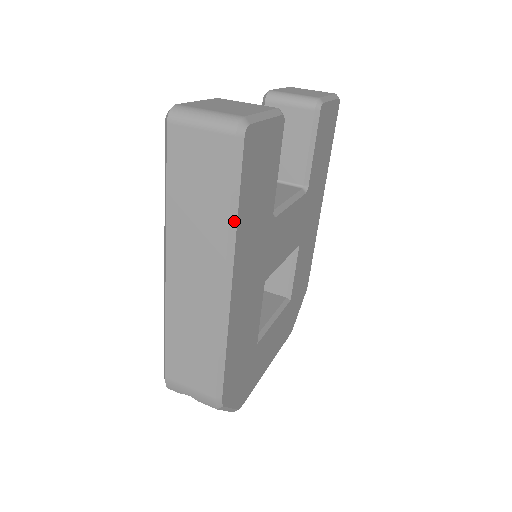
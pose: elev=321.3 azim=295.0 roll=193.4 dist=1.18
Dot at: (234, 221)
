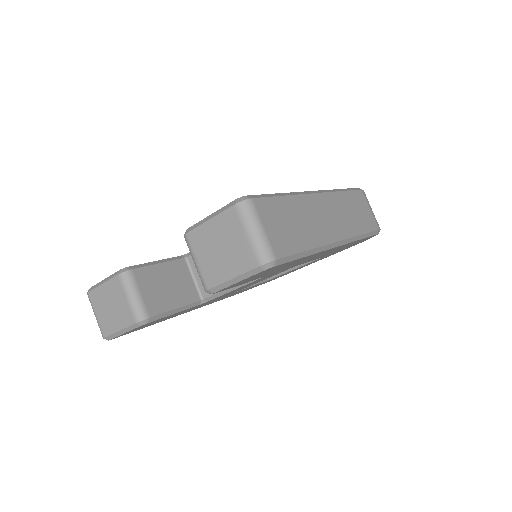
Dot at: occluded
